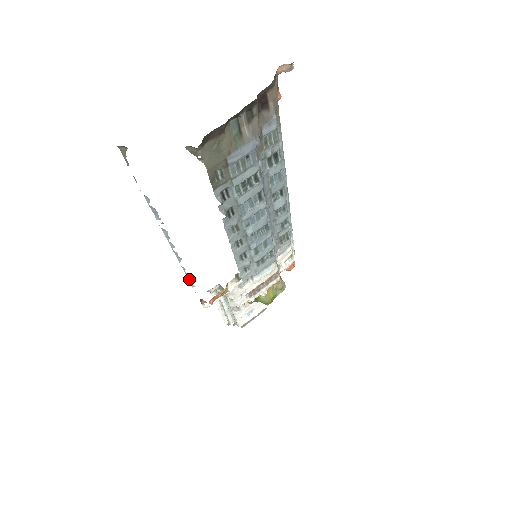
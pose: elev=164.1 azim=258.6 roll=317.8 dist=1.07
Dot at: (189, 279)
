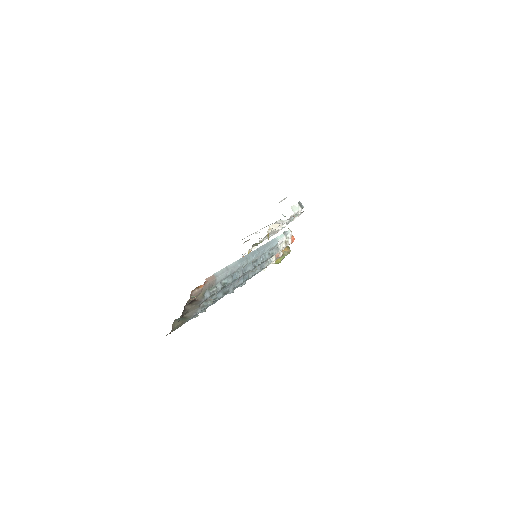
Dot at: occluded
